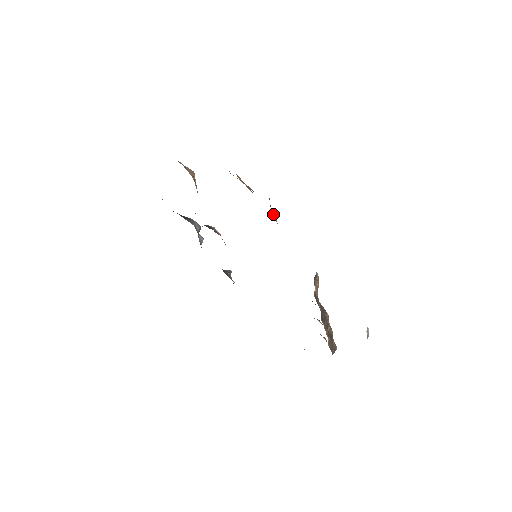
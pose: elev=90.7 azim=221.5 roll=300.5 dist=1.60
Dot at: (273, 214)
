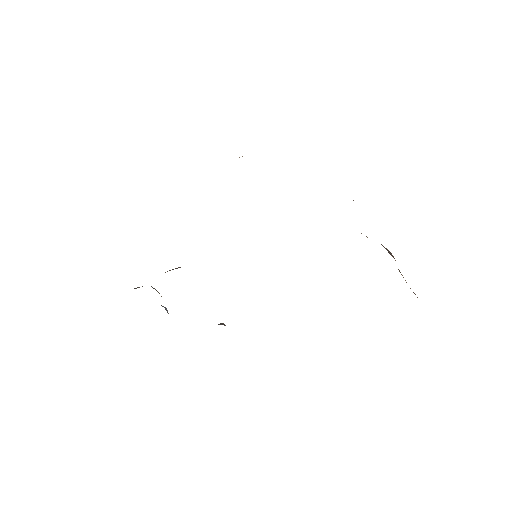
Dot at: occluded
